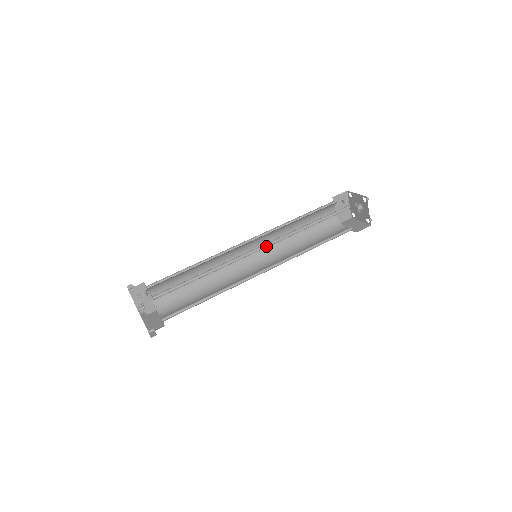
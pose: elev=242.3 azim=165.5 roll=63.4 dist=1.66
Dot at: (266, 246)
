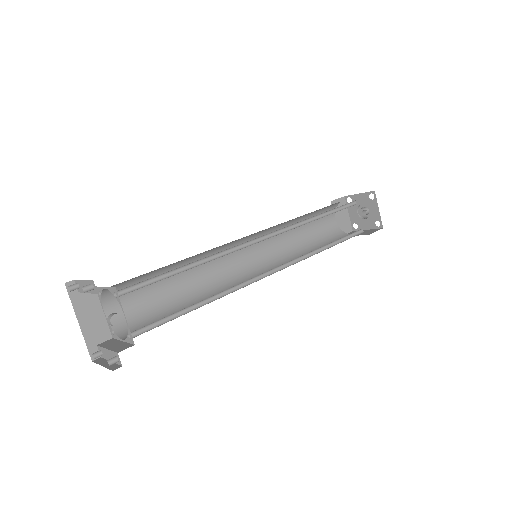
Dot at: (279, 267)
